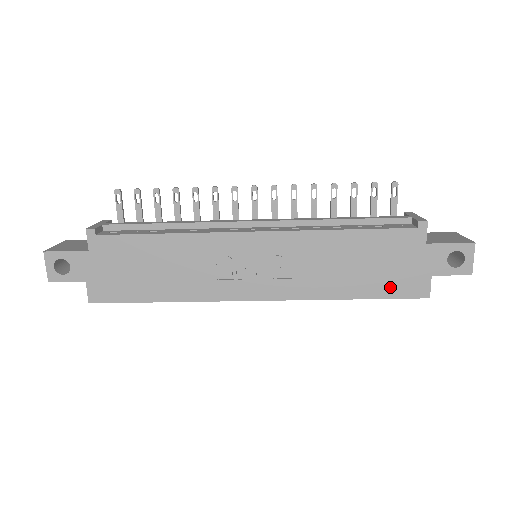
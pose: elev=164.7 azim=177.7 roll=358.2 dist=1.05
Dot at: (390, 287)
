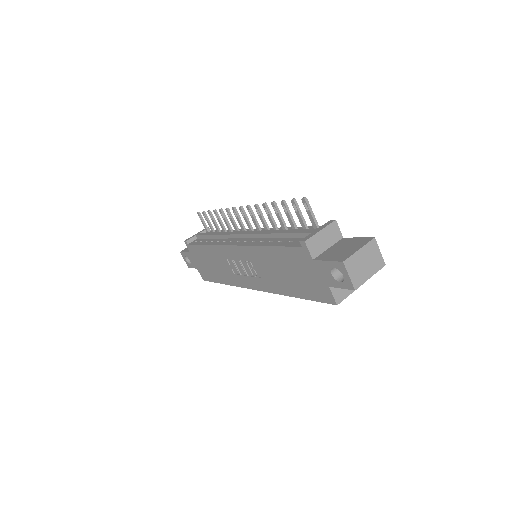
Dot at: (310, 292)
